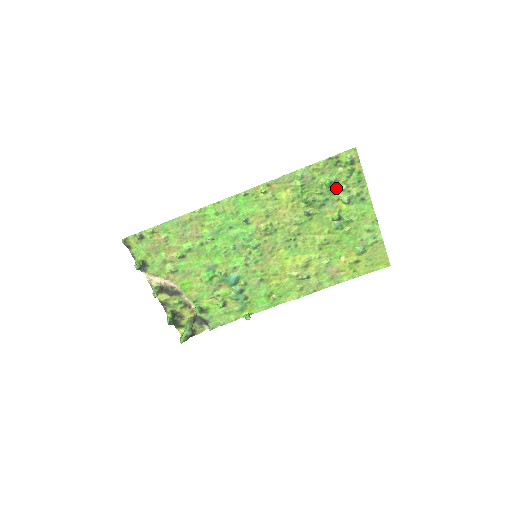
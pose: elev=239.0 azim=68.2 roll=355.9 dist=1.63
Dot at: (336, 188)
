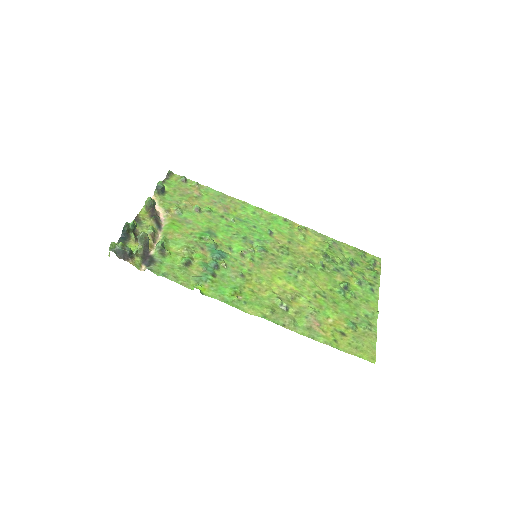
Dot at: (354, 269)
